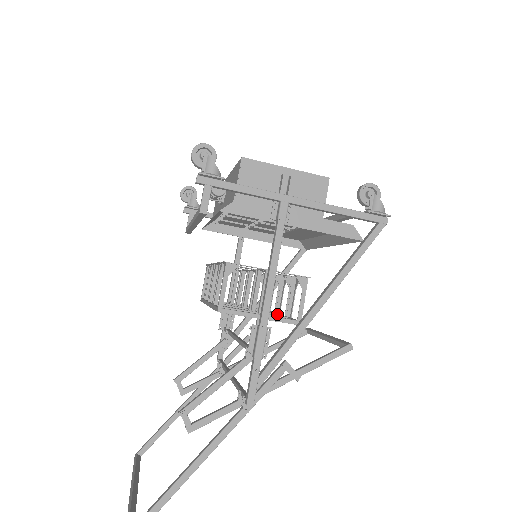
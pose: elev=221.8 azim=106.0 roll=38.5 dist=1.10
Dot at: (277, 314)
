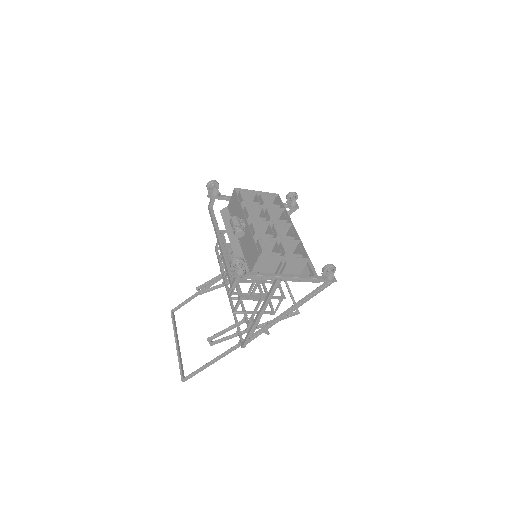
Dot at: (263, 284)
